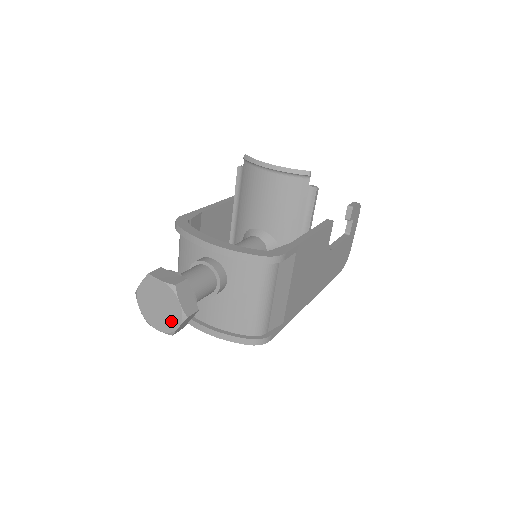
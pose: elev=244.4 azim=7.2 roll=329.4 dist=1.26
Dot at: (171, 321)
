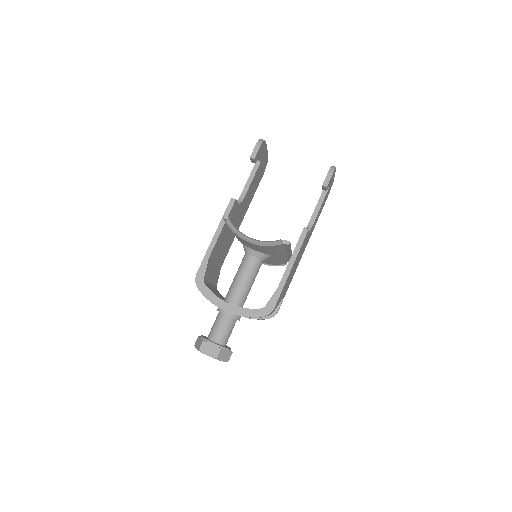
Dot at: occluded
